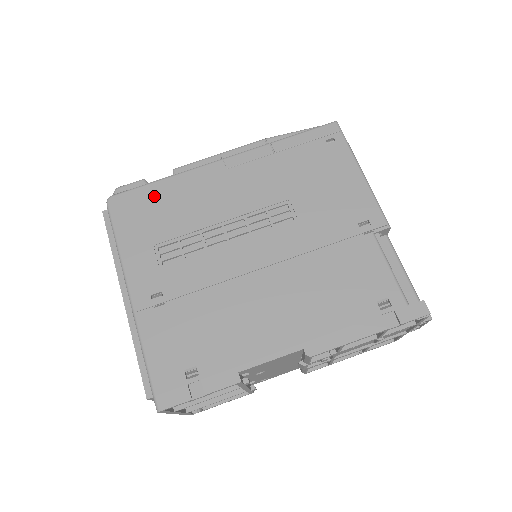
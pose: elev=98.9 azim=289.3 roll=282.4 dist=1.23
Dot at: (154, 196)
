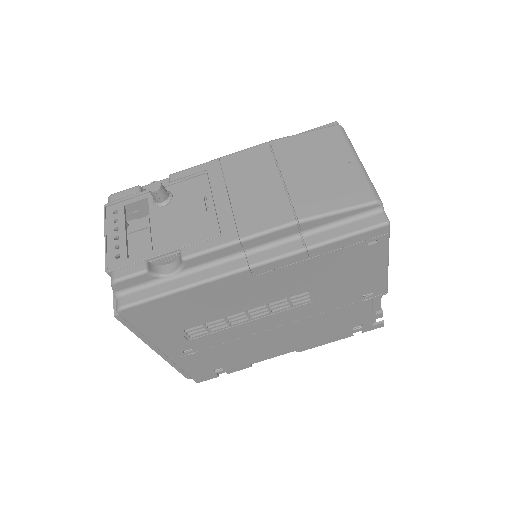
Dot at: (173, 304)
